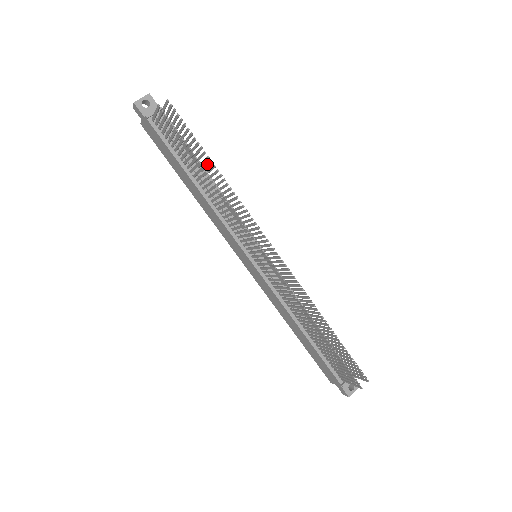
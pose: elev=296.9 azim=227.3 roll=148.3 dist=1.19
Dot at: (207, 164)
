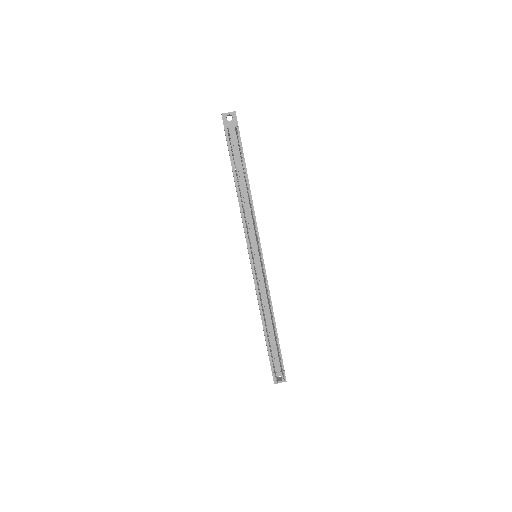
Dot at: occluded
